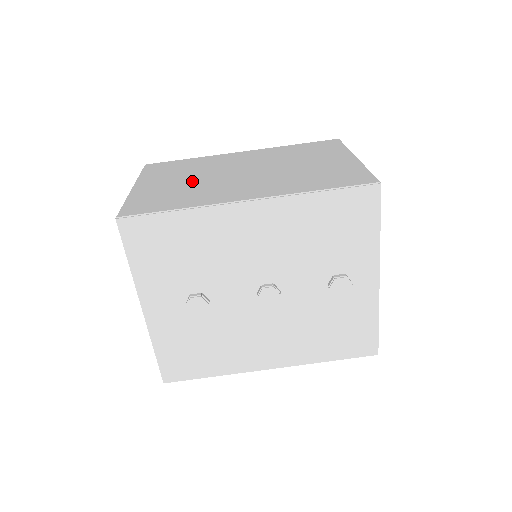
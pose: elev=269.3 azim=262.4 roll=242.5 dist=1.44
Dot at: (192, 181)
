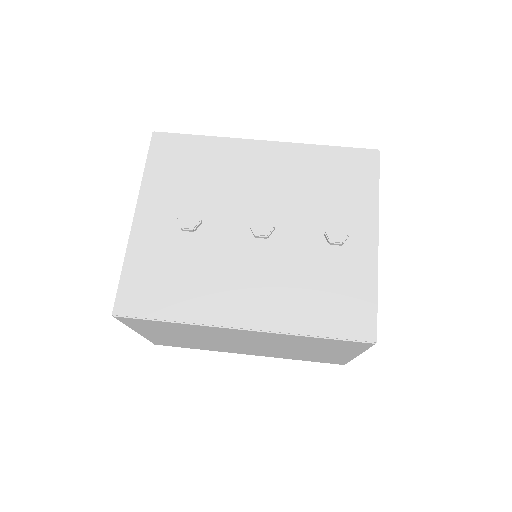
Dot at: occluded
